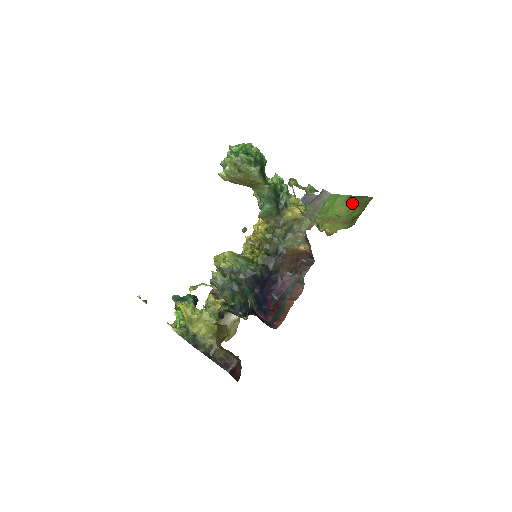
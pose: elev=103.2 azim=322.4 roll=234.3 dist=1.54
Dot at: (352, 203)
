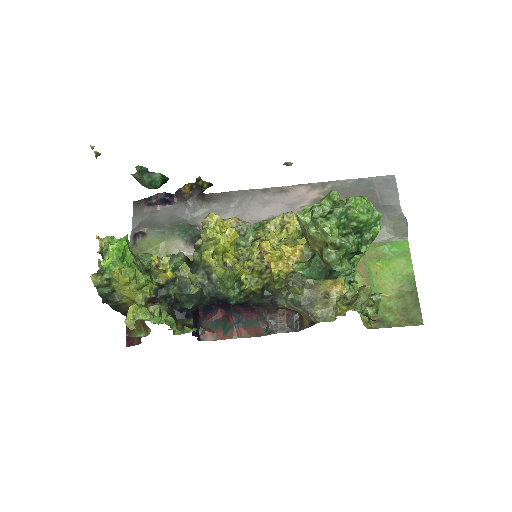
Dot at: (404, 295)
